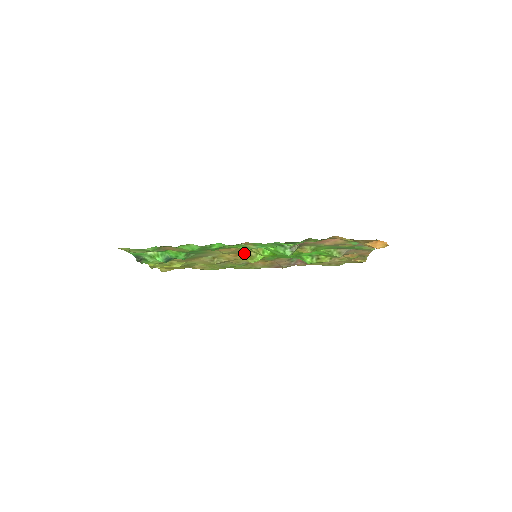
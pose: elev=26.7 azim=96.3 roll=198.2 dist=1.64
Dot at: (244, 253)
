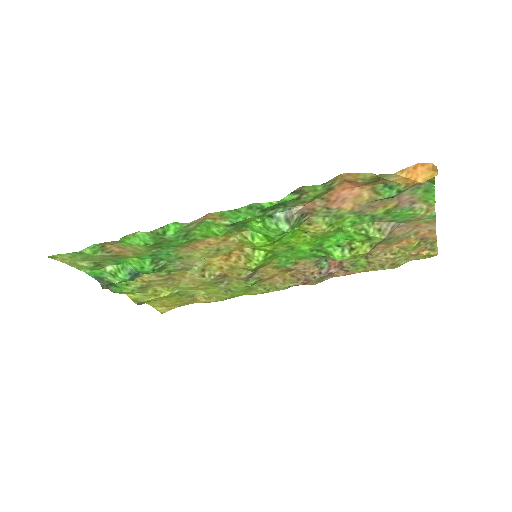
Dot at: (236, 252)
